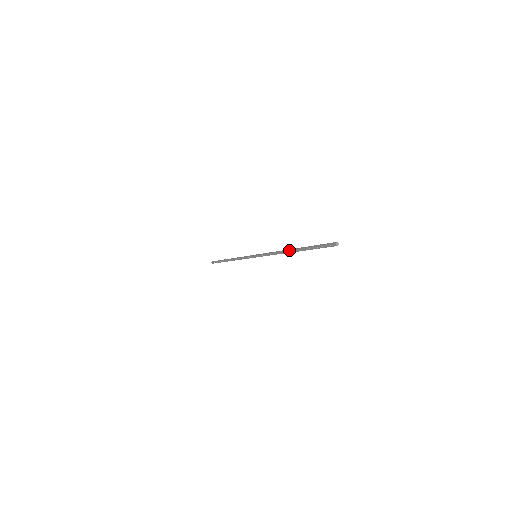
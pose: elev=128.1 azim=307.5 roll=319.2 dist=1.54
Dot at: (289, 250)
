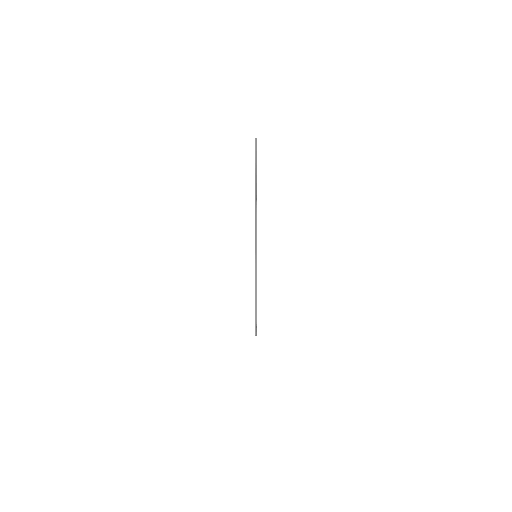
Dot at: (255, 201)
